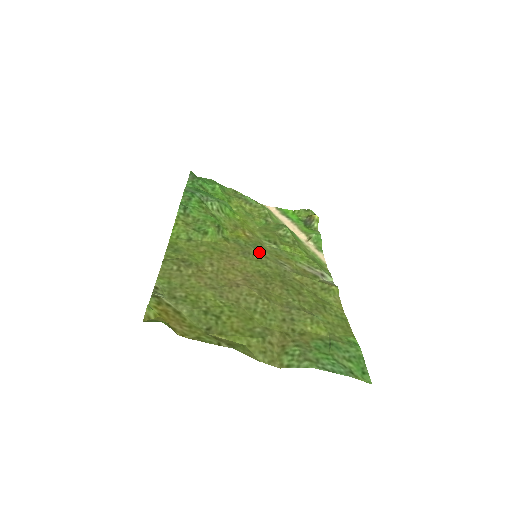
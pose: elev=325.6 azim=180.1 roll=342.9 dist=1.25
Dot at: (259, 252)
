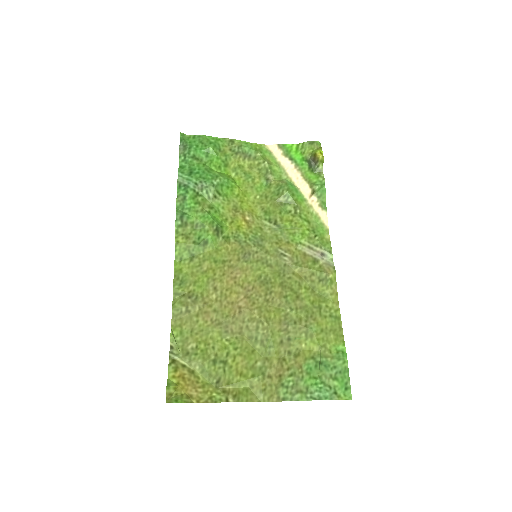
Dot at: (259, 247)
